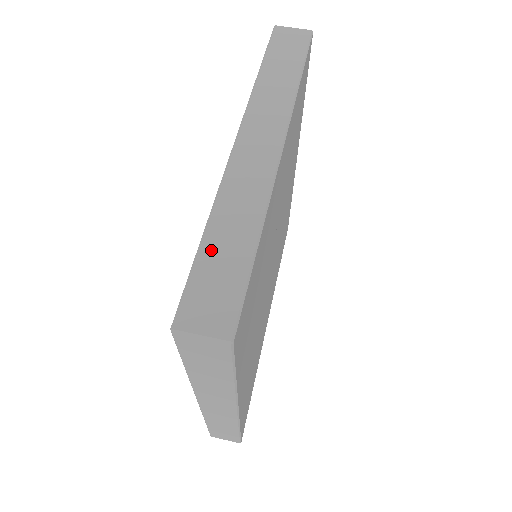
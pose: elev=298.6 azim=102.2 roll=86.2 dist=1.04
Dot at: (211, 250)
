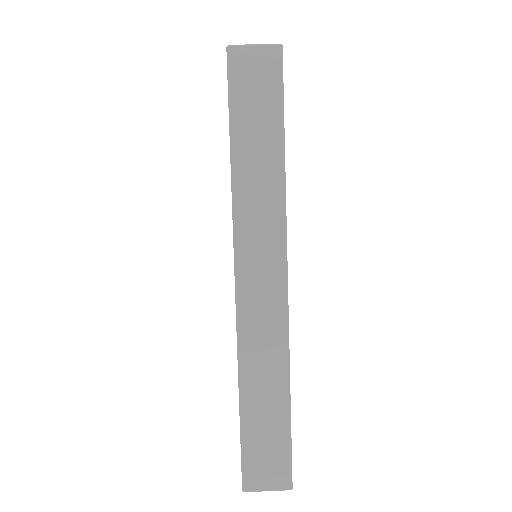
Dot at: (252, 418)
